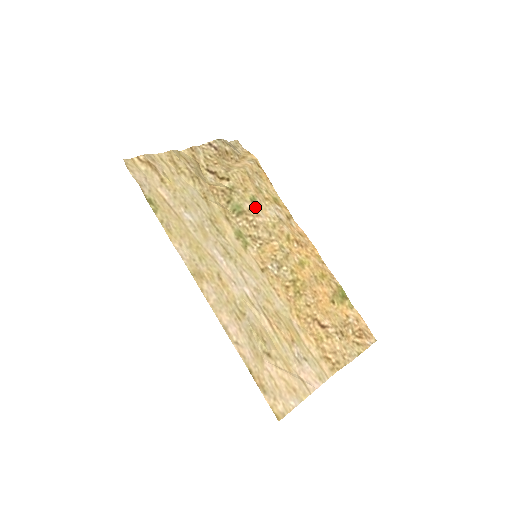
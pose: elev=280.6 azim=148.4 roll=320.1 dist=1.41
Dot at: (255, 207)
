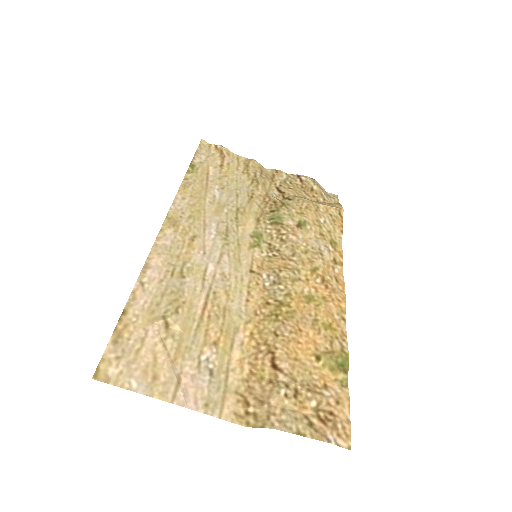
Dot at: (298, 228)
